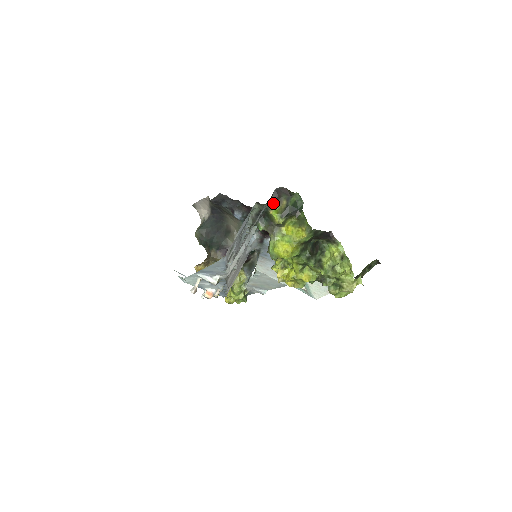
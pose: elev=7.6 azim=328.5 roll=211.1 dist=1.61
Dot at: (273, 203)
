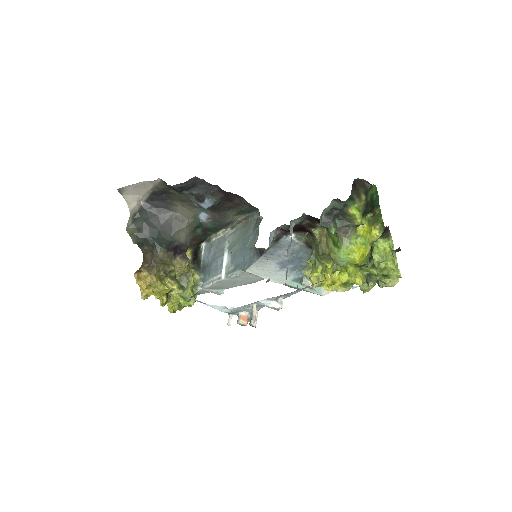
Dot at: (352, 199)
